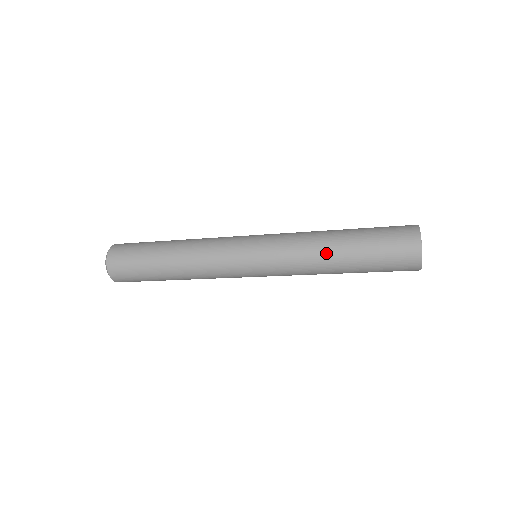
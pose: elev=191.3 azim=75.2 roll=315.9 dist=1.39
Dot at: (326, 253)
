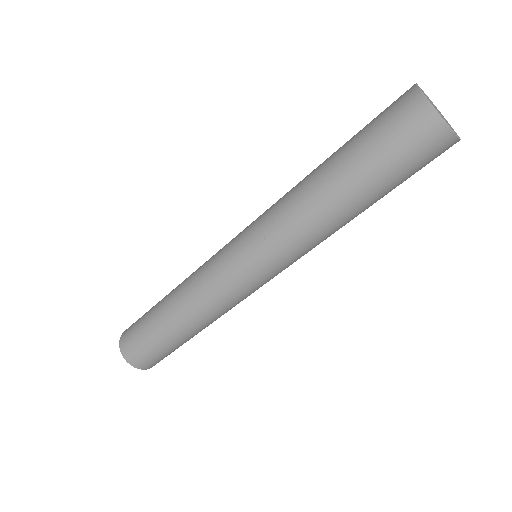
Dot at: (314, 194)
